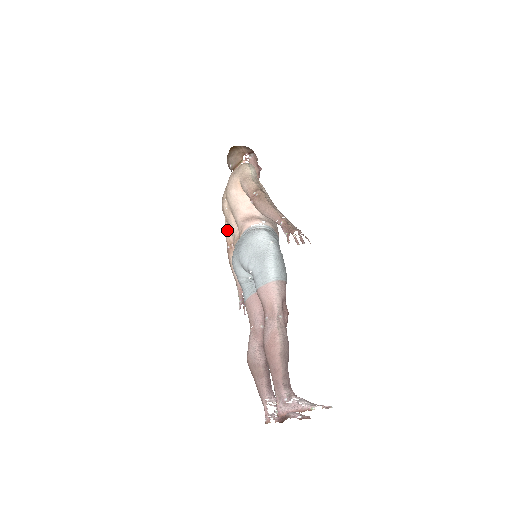
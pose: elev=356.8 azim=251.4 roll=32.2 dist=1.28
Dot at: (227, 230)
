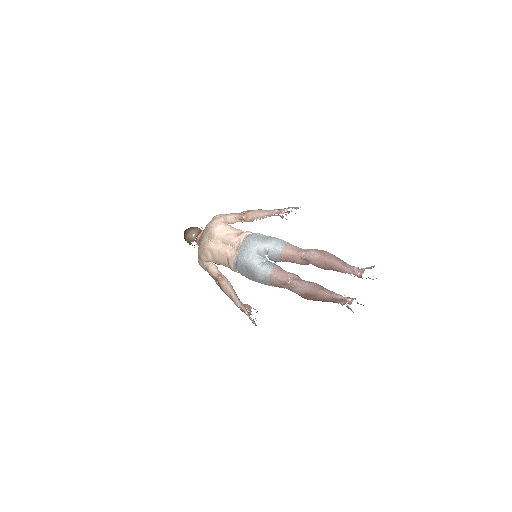
Dot at: (213, 268)
